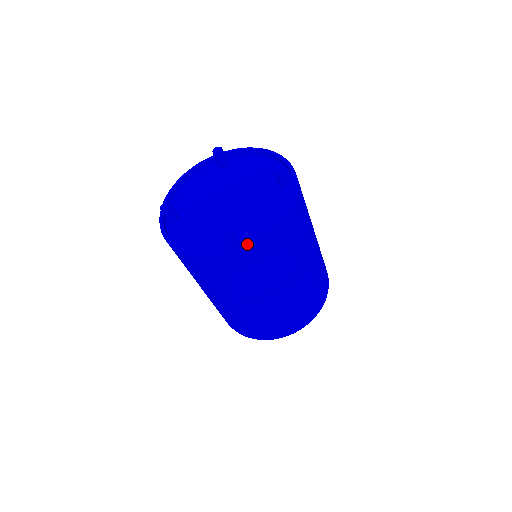
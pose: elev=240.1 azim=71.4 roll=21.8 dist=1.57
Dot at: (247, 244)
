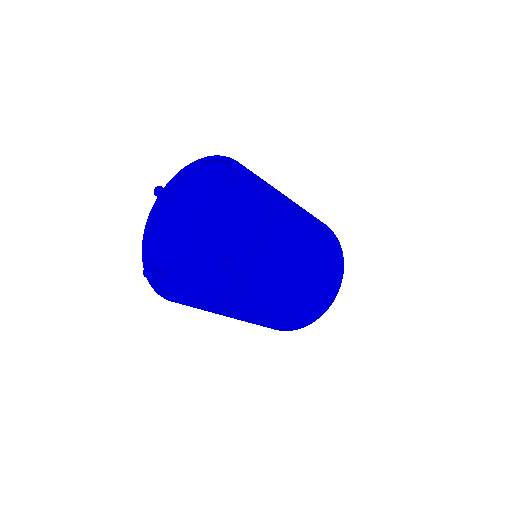
Dot at: (240, 255)
